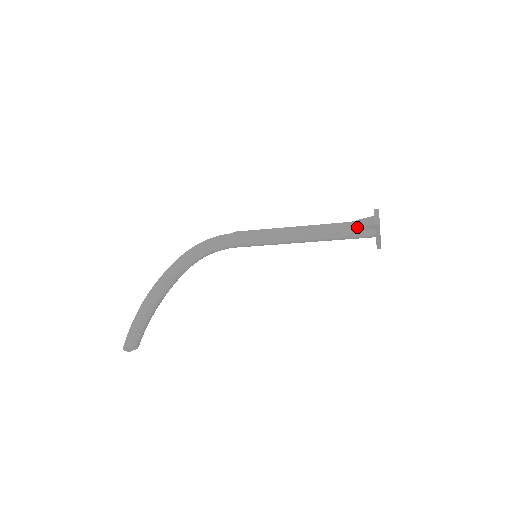
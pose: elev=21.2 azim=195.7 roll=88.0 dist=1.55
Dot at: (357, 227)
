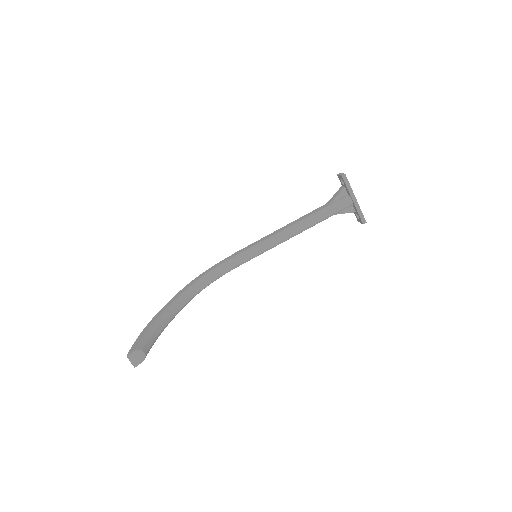
Dot at: (333, 199)
